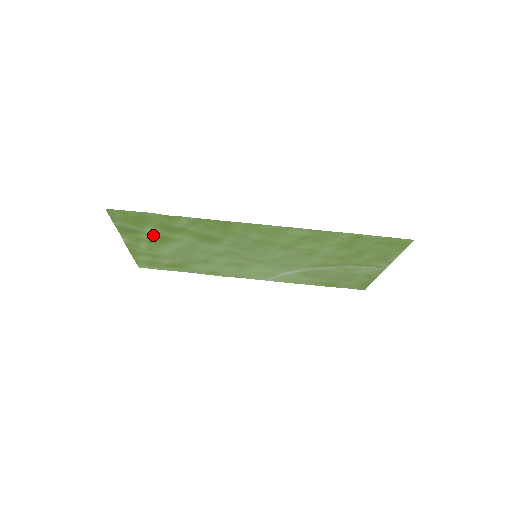
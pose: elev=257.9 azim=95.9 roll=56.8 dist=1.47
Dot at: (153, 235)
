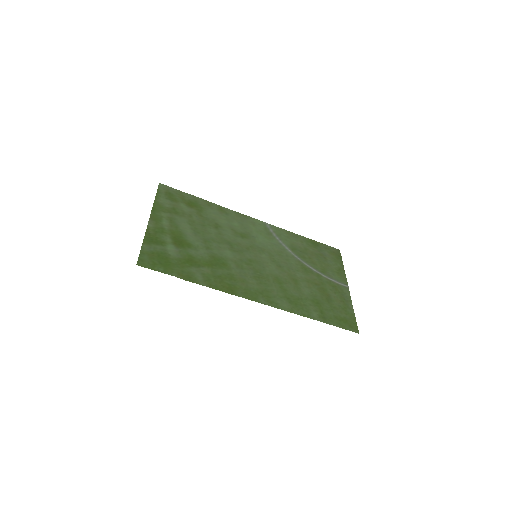
Dot at: (174, 244)
